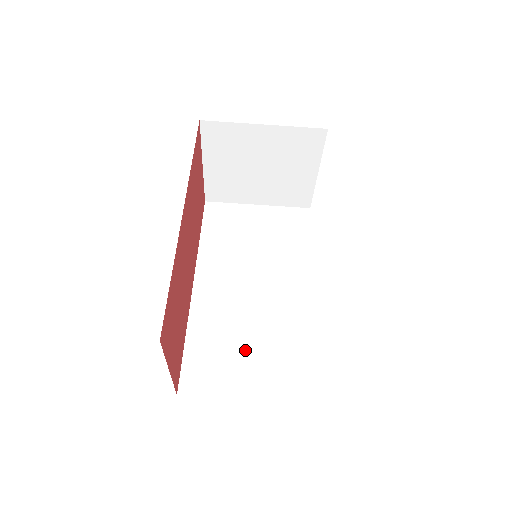
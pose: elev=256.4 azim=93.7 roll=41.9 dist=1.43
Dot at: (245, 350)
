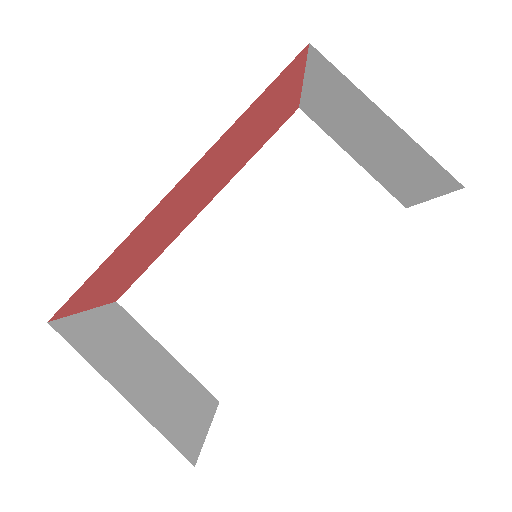
Dot at: (200, 309)
